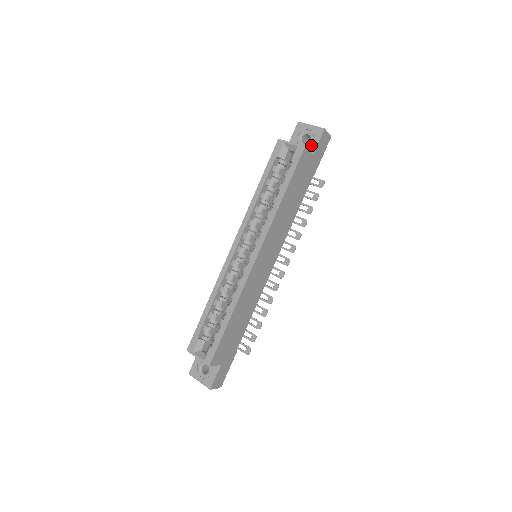
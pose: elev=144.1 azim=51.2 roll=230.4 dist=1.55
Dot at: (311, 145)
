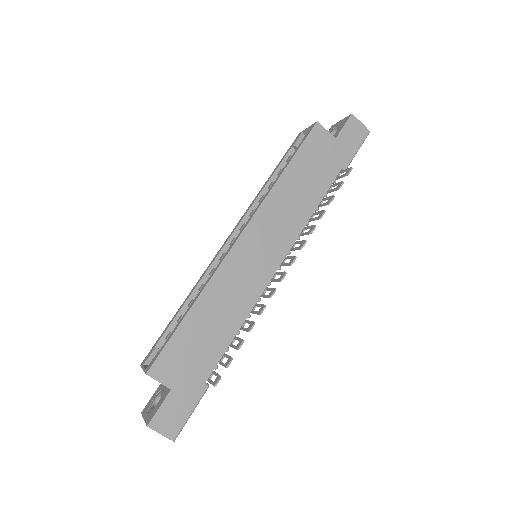
Dot at: (336, 133)
